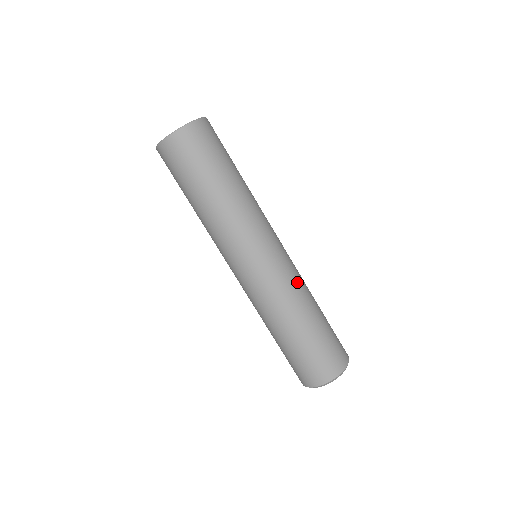
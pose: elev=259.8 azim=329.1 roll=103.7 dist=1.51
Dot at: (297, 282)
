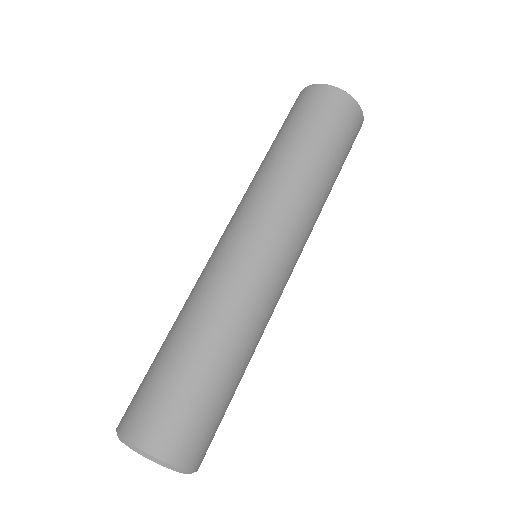
Dot at: (267, 320)
